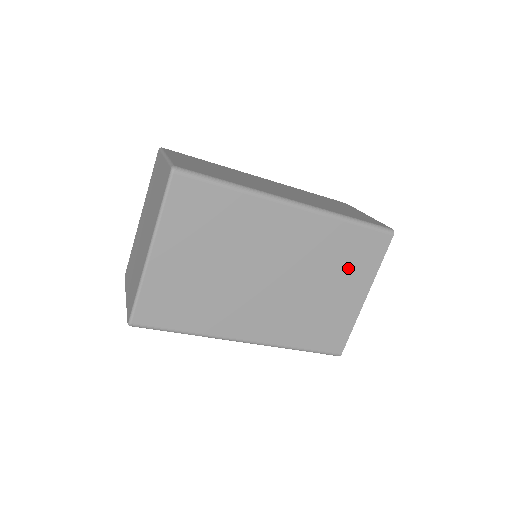
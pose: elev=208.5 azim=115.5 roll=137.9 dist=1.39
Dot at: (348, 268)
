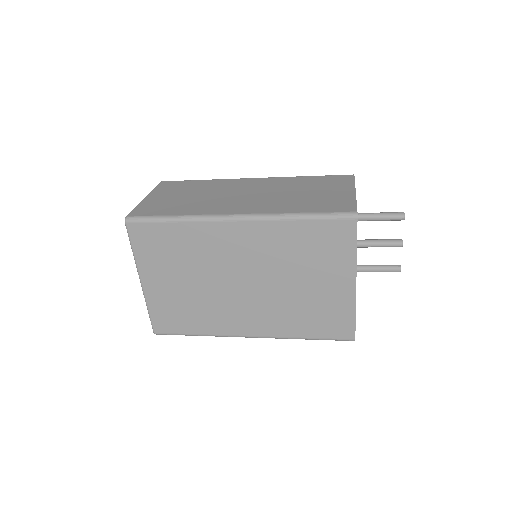
Dot at: (320, 261)
